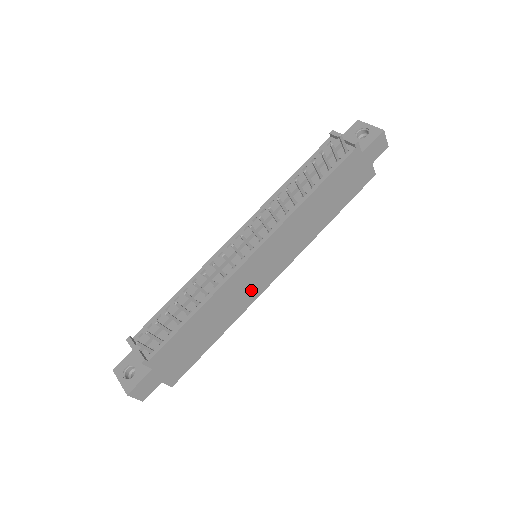
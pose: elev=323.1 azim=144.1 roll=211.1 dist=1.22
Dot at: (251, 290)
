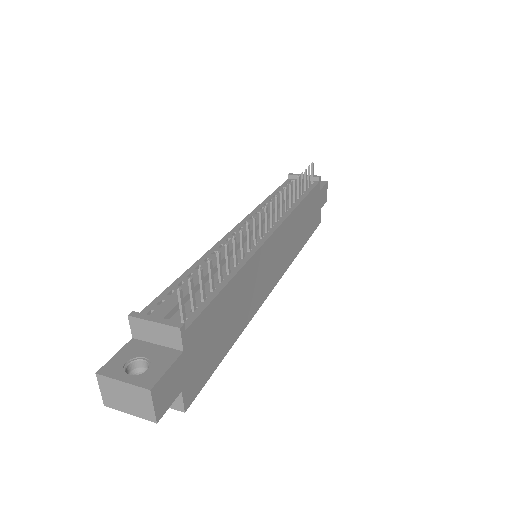
Dot at: (261, 287)
